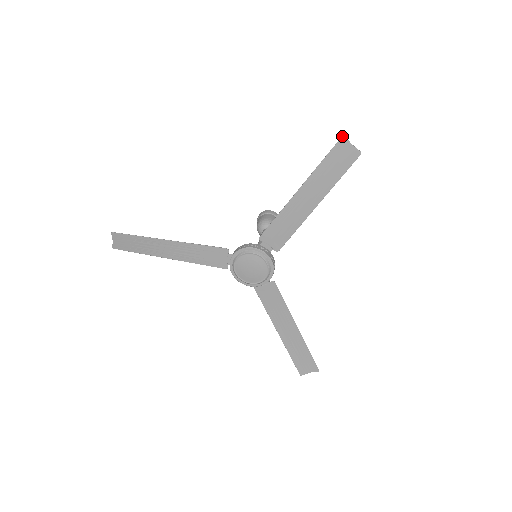
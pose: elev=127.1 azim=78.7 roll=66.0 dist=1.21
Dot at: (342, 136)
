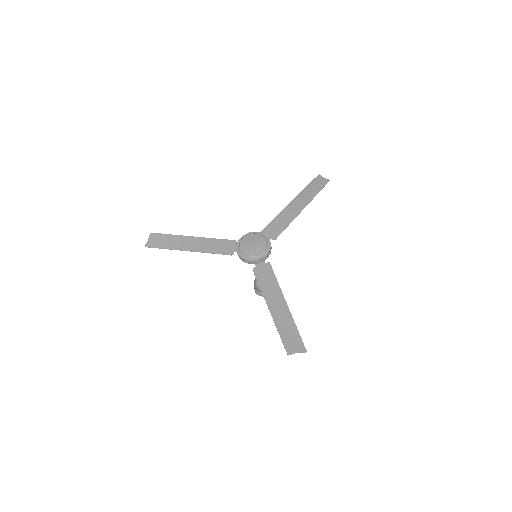
Dot at: (318, 175)
